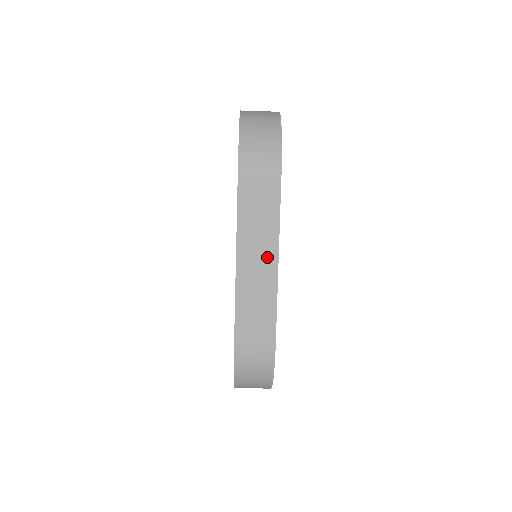
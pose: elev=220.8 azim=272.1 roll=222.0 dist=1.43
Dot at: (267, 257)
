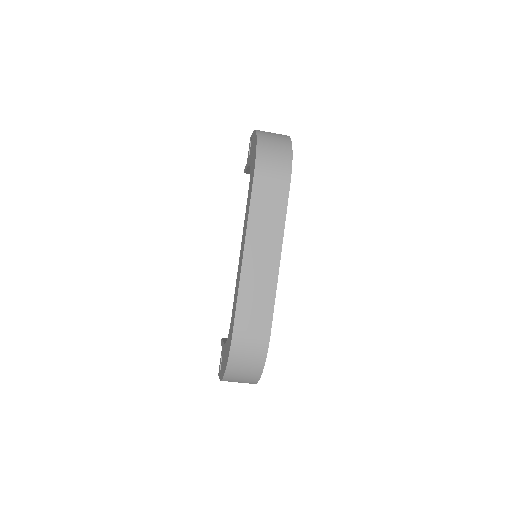
Dot at: (271, 252)
